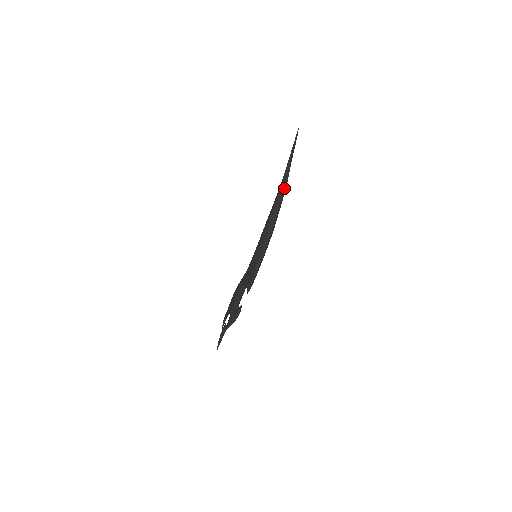
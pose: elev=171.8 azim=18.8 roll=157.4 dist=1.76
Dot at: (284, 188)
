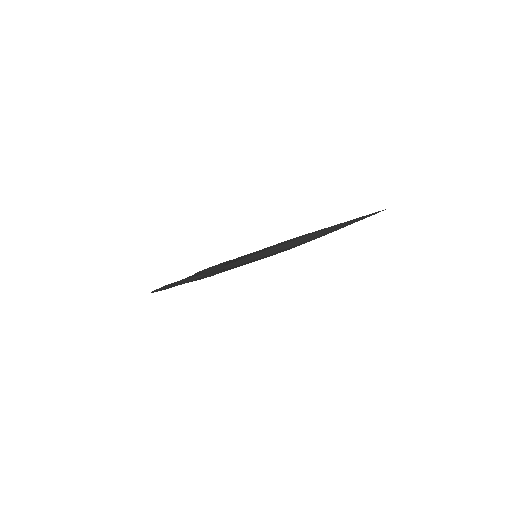
Dot at: (329, 230)
